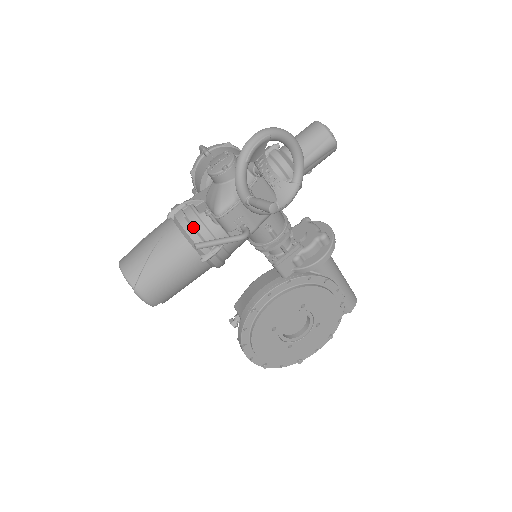
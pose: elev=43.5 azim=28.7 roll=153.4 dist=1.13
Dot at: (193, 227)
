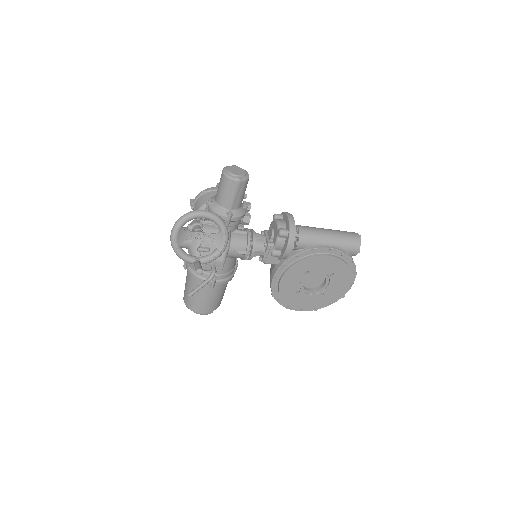
Dot at: (194, 273)
